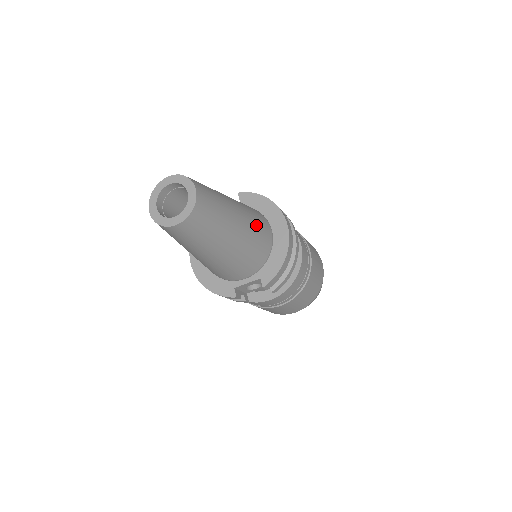
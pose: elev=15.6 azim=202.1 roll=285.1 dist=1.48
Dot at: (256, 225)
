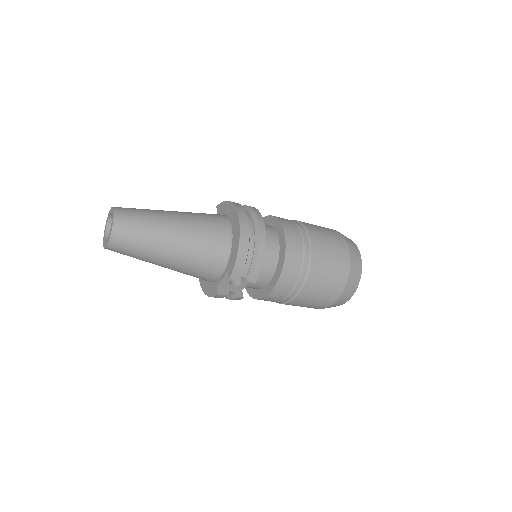
Dot at: (203, 226)
